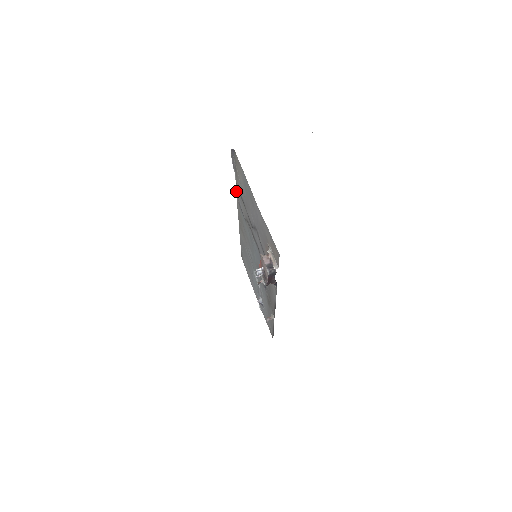
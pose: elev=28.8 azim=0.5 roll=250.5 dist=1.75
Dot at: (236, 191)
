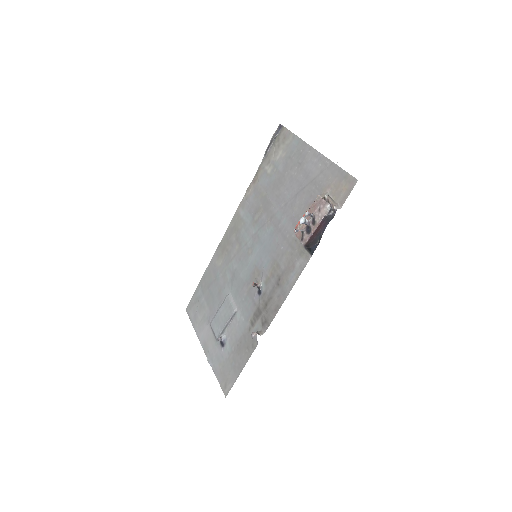
Dot at: (248, 188)
